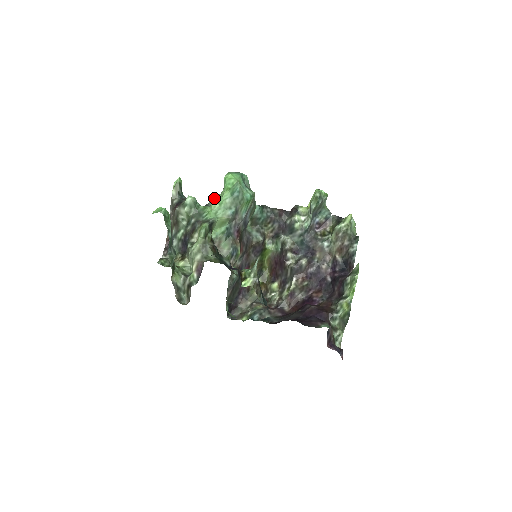
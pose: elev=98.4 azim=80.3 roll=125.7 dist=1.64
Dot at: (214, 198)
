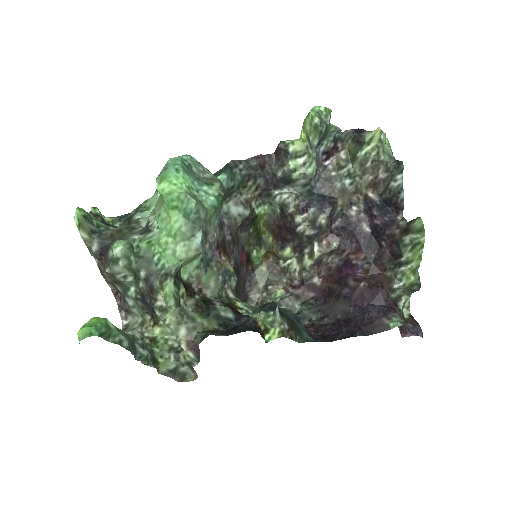
Dot at: (154, 215)
